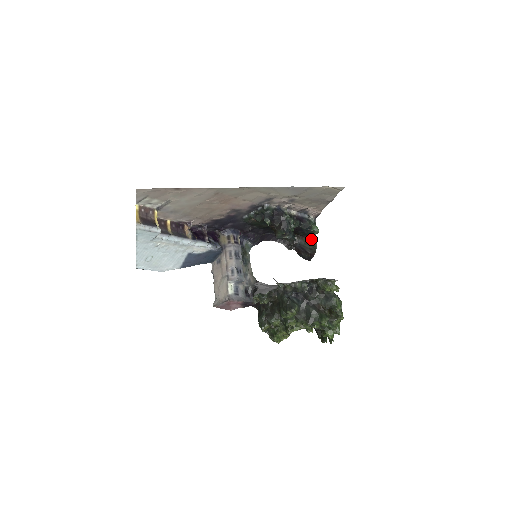
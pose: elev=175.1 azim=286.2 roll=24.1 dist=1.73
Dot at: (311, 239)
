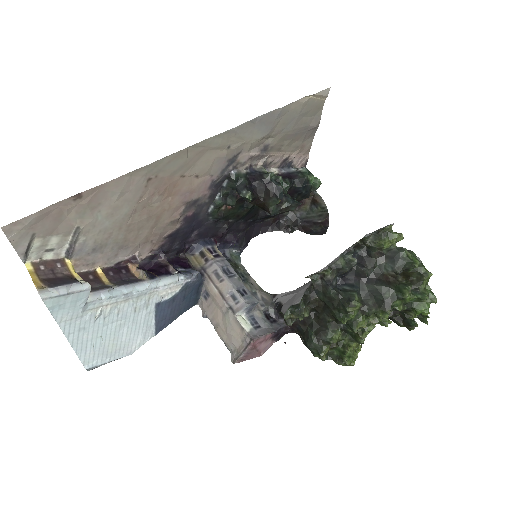
Dot at: (313, 202)
